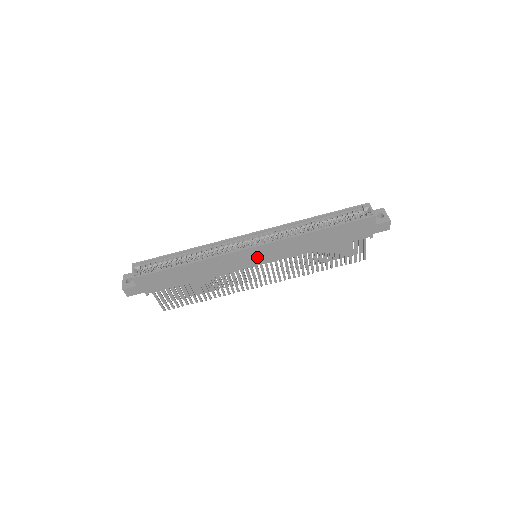
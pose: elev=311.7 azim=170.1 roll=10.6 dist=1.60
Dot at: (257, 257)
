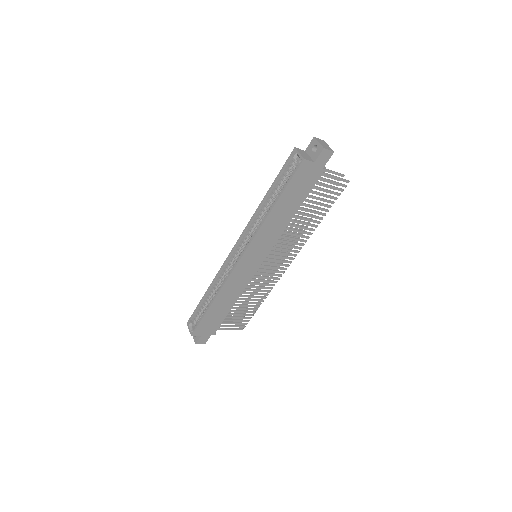
Dot at: (253, 260)
